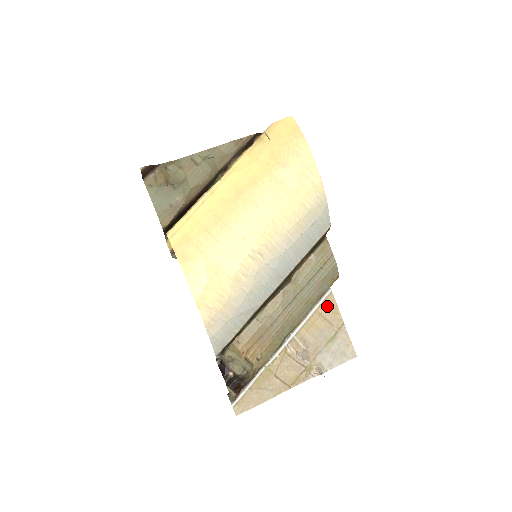
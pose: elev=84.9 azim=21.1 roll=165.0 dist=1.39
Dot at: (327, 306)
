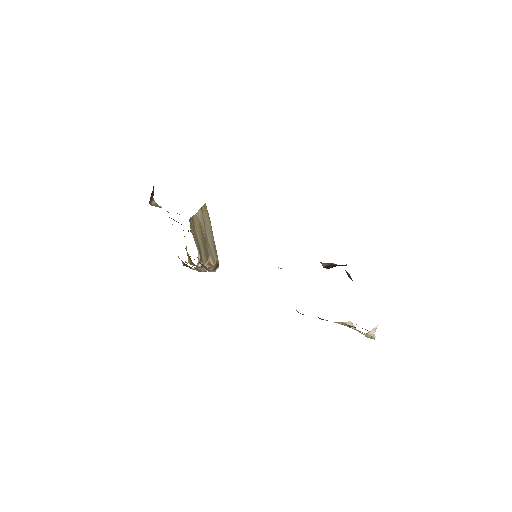
Dot at: occluded
